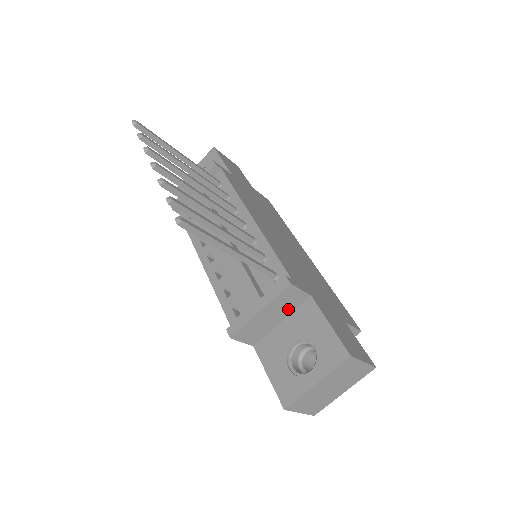
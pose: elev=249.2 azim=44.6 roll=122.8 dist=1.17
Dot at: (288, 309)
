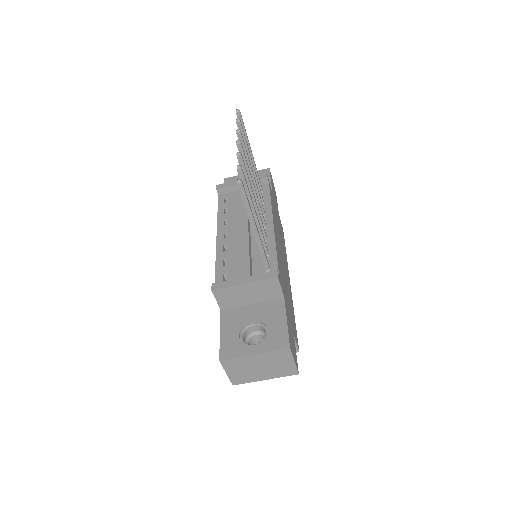
Dot at: (263, 297)
